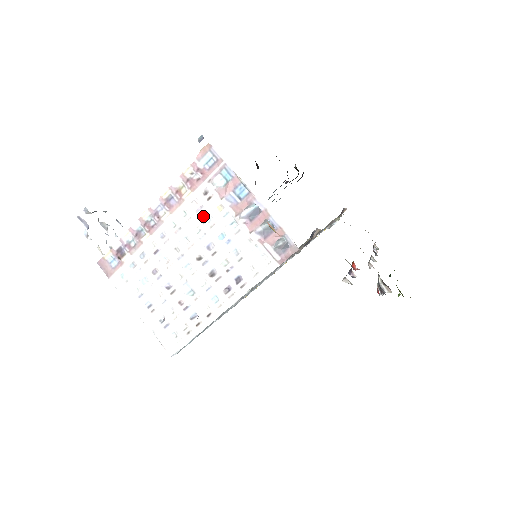
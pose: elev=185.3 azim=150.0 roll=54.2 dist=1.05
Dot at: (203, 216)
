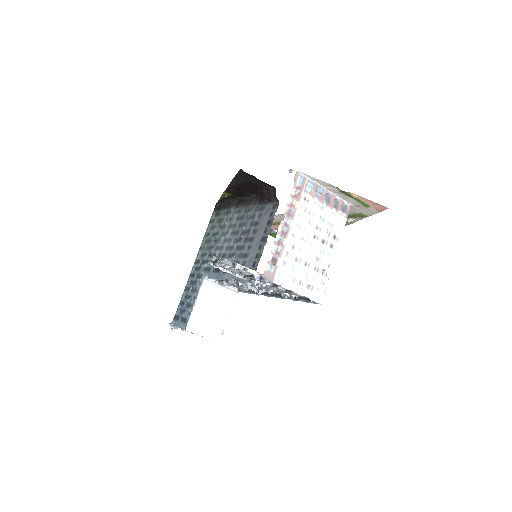
Dot at: (308, 212)
